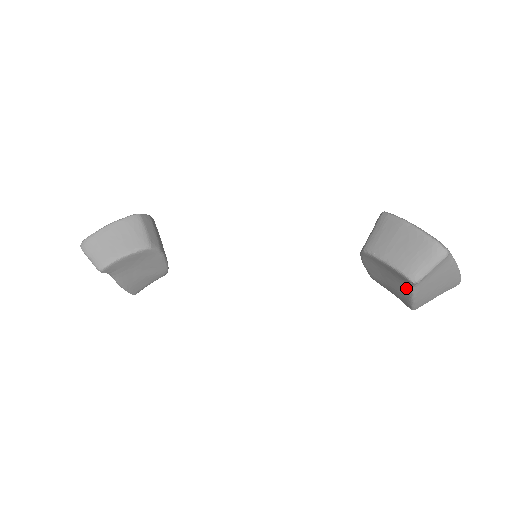
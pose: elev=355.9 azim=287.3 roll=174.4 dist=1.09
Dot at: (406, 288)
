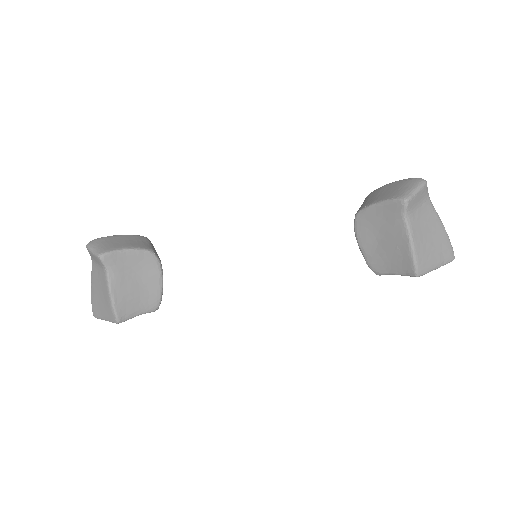
Dot at: (401, 227)
